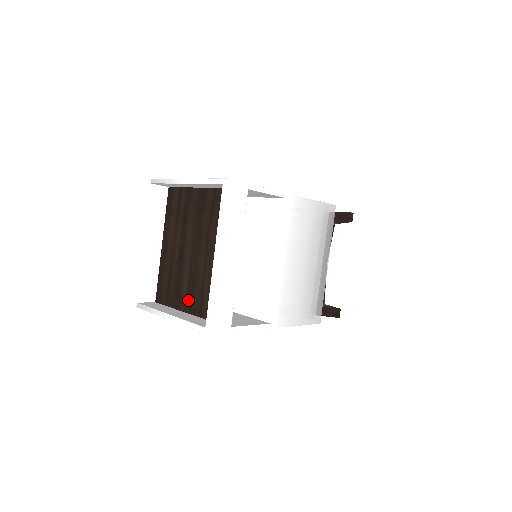
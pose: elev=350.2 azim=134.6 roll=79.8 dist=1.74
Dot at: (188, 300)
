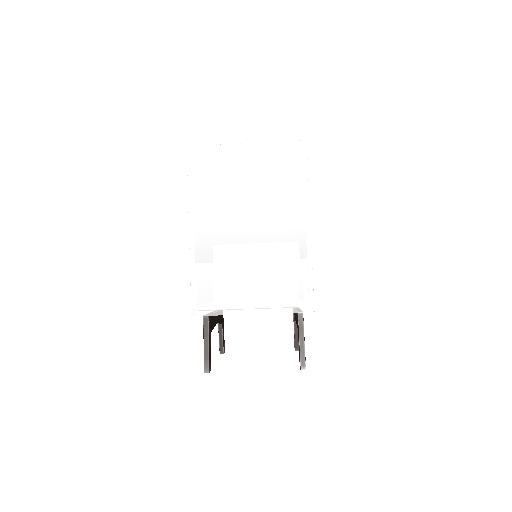
Dot at: occluded
